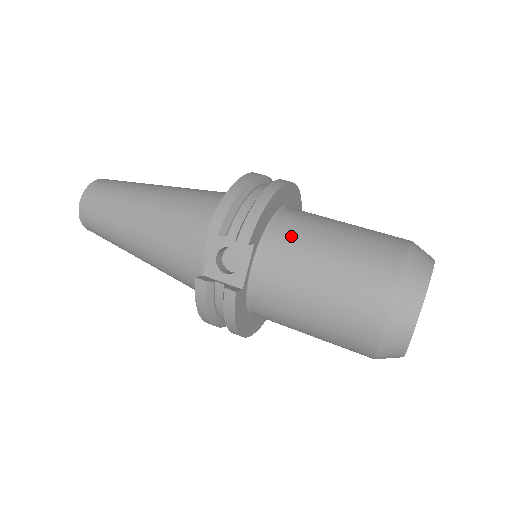
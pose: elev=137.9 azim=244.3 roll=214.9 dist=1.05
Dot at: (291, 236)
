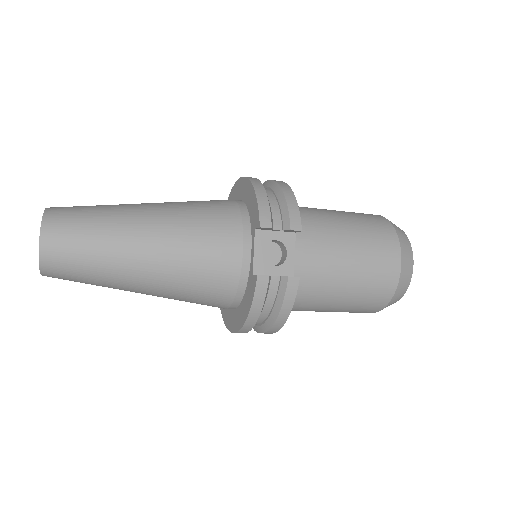
Dot at: (312, 222)
